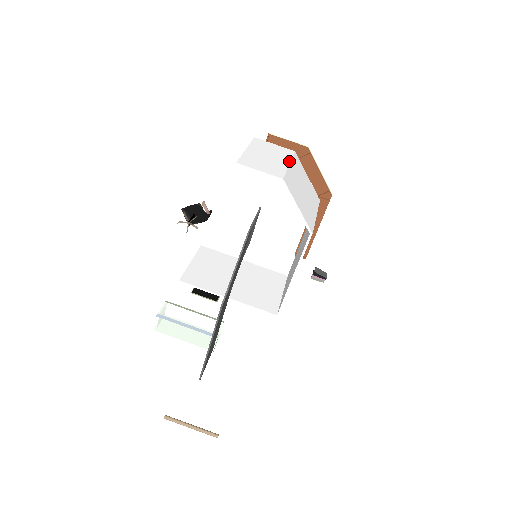
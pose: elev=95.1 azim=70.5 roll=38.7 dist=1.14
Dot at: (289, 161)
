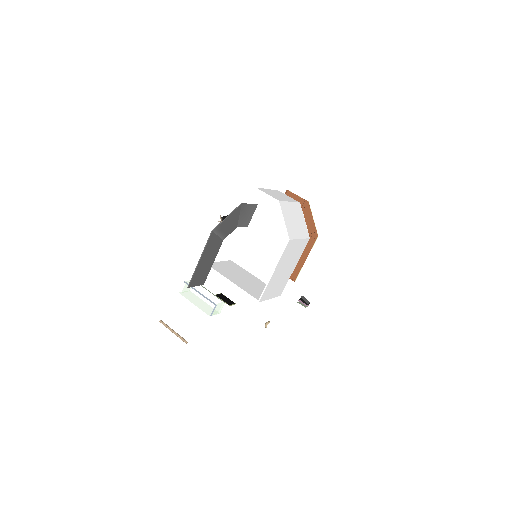
Dot at: (291, 201)
